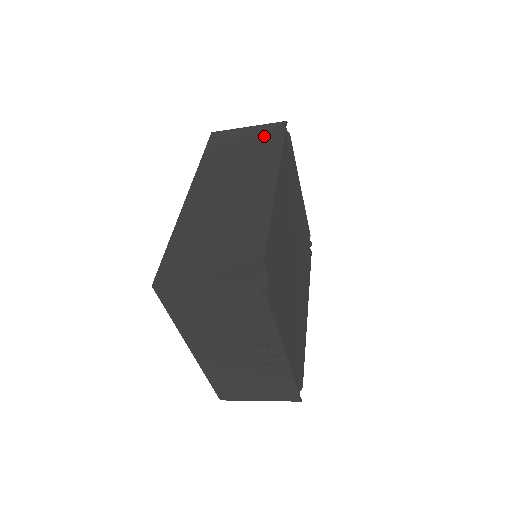
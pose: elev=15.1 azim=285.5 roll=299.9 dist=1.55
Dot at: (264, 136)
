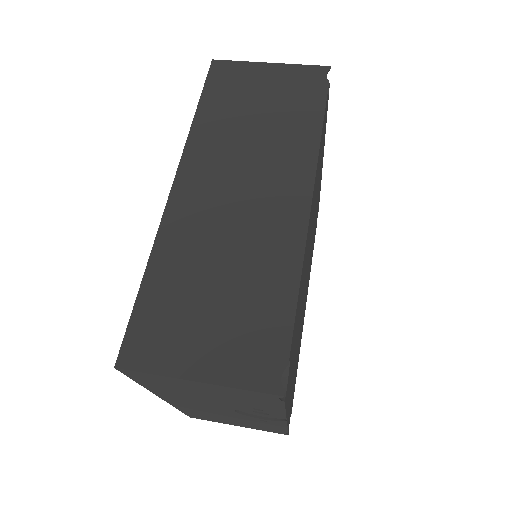
Dot at: (295, 90)
